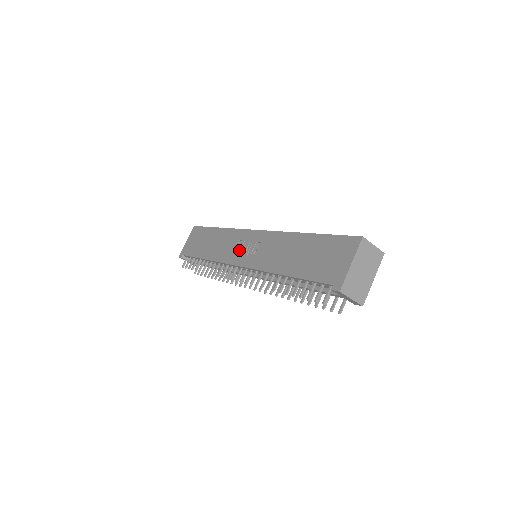
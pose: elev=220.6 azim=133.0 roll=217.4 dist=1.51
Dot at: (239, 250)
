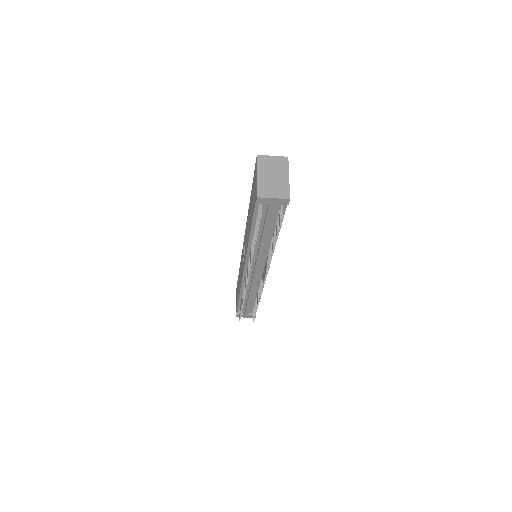
Dot at: occluded
